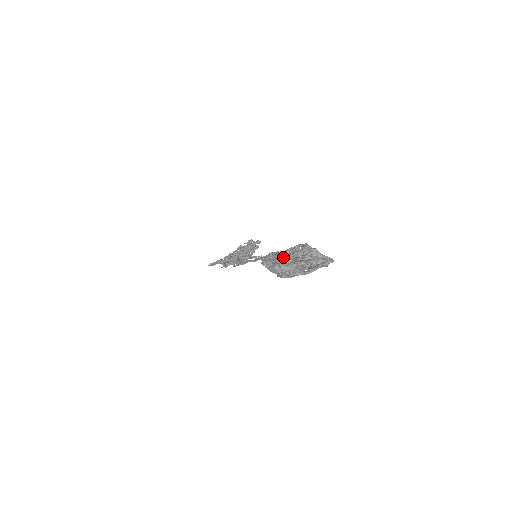
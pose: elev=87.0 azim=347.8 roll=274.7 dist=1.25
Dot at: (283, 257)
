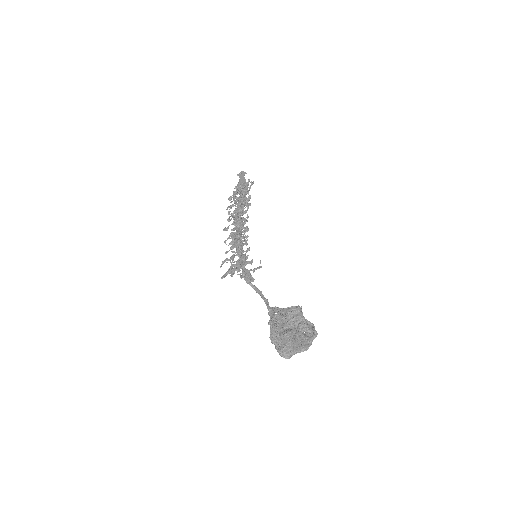
Dot at: (286, 337)
